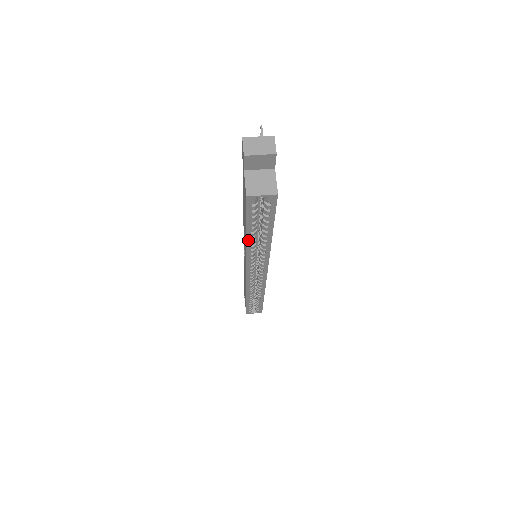
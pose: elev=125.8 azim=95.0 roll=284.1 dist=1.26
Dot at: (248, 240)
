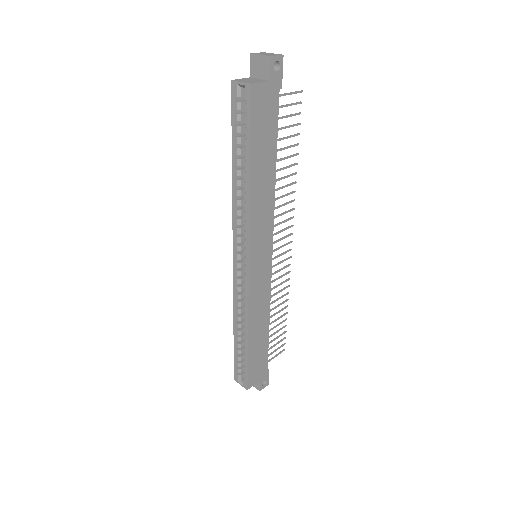
Dot at: (234, 173)
